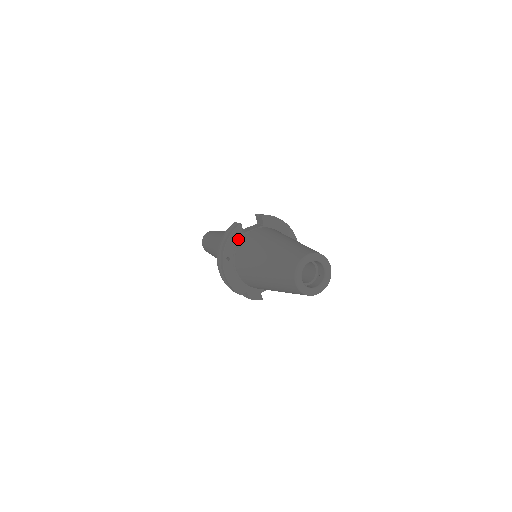
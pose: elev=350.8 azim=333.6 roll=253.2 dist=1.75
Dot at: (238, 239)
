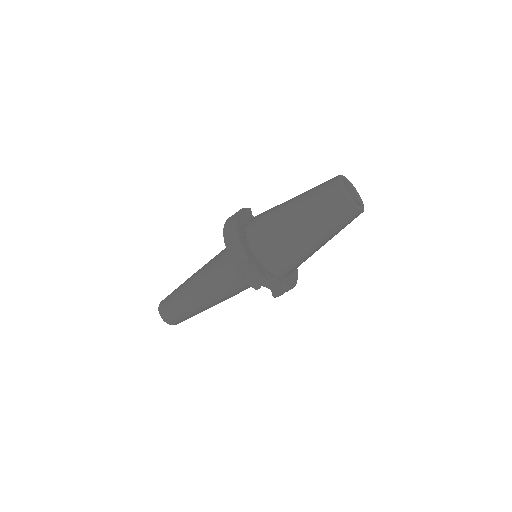
Dot at: (249, 216)
